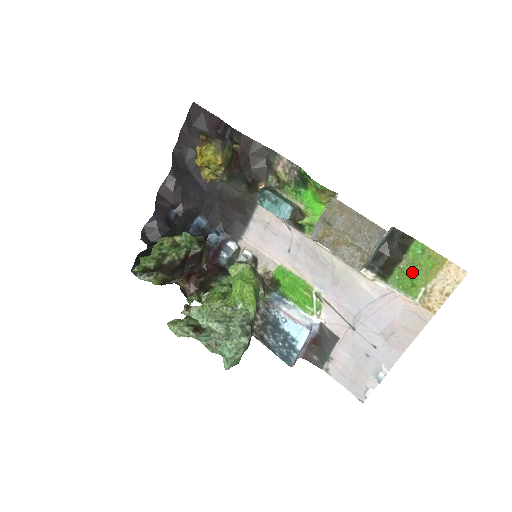
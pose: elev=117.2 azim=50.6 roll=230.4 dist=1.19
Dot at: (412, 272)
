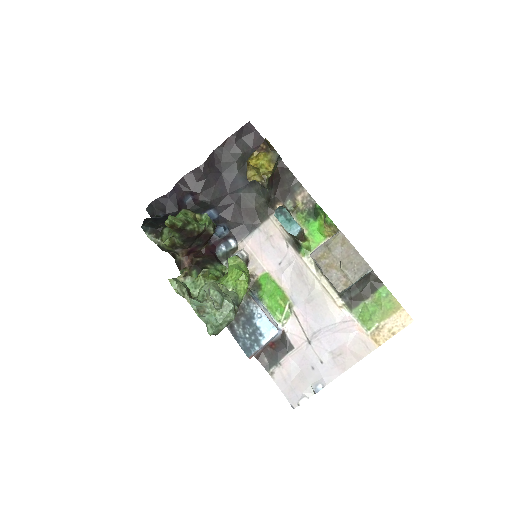
Dot at: (373, 309)
